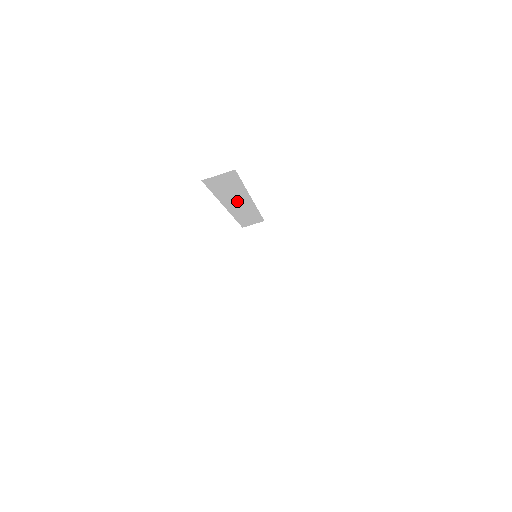
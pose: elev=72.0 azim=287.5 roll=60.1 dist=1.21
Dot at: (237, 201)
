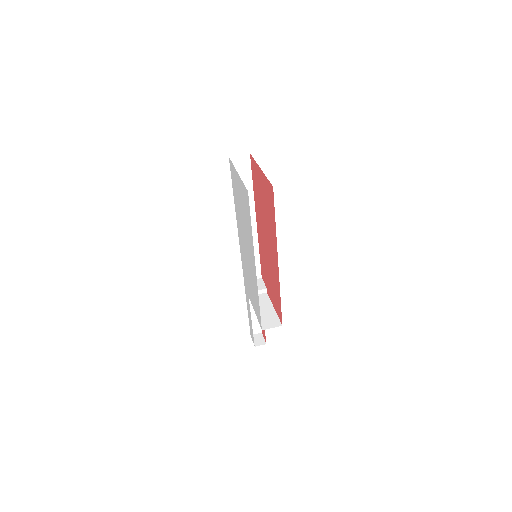
Dot at: occluded
